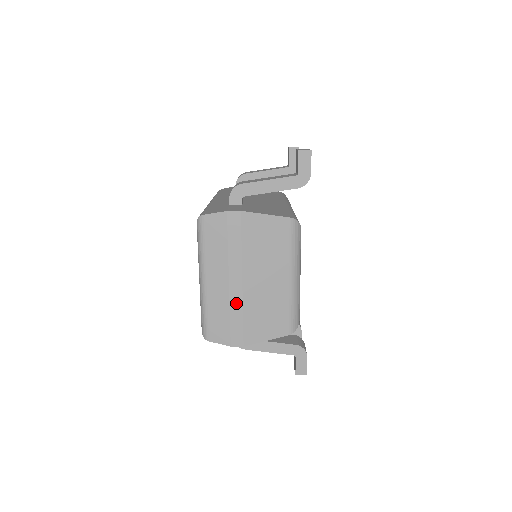
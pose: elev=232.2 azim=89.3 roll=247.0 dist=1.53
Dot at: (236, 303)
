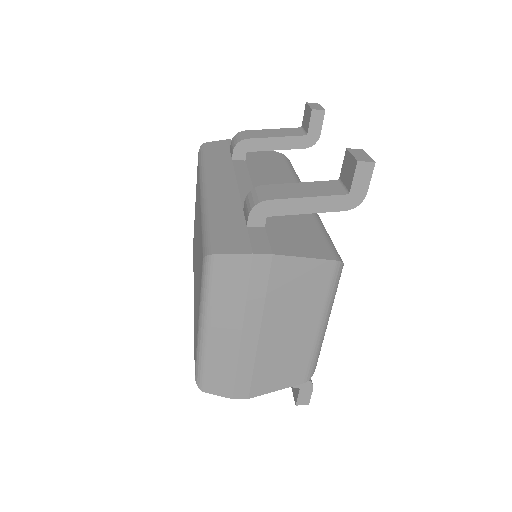
Dot at: (247, 357)
